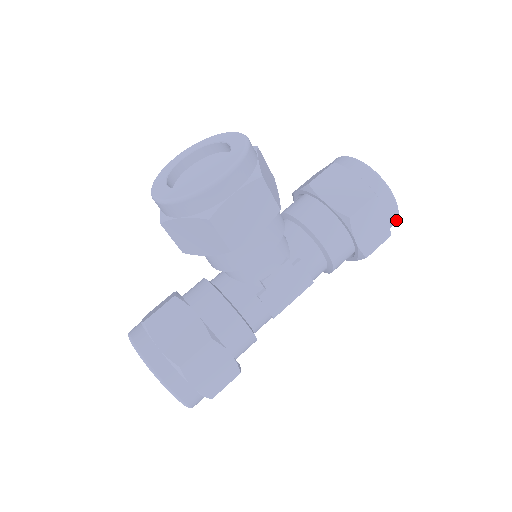
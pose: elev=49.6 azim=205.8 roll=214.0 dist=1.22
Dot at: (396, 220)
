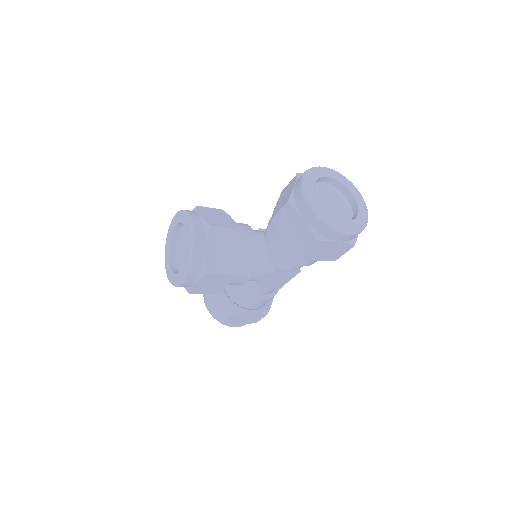
Dot at: (359, 233)
